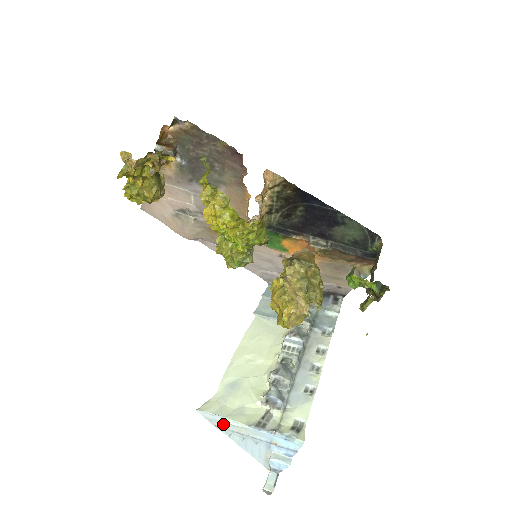
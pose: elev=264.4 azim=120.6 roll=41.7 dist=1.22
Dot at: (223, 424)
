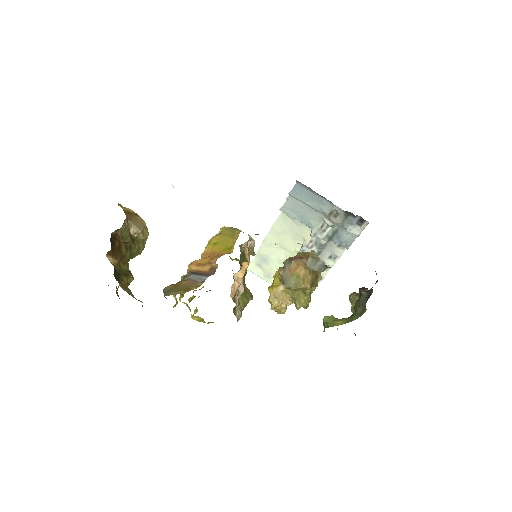
Dot at: (260, 276)
